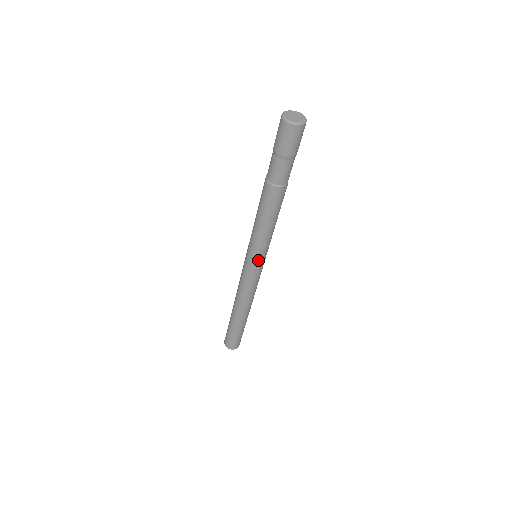
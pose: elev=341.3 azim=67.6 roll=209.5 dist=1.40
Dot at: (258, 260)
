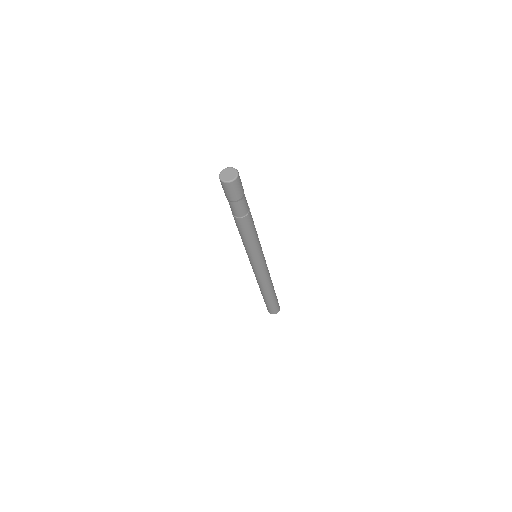
Dot at: (250, 259)
